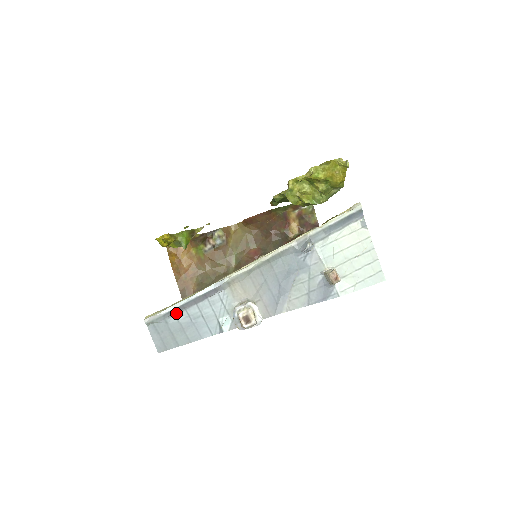
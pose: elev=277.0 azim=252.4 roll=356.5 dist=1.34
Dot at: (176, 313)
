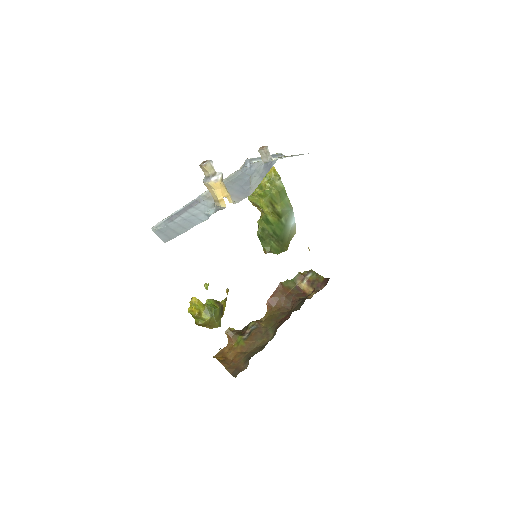
Dot at: (173, 220)
